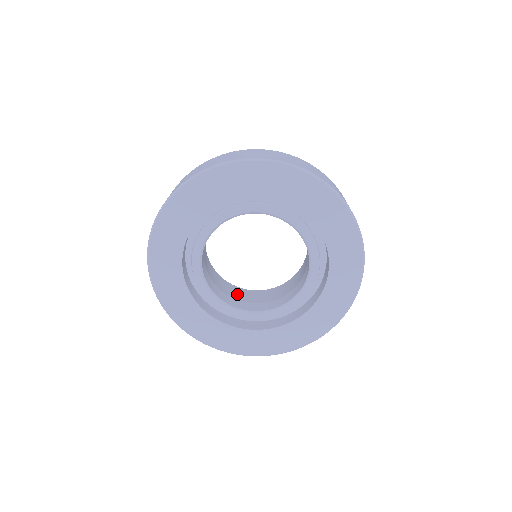
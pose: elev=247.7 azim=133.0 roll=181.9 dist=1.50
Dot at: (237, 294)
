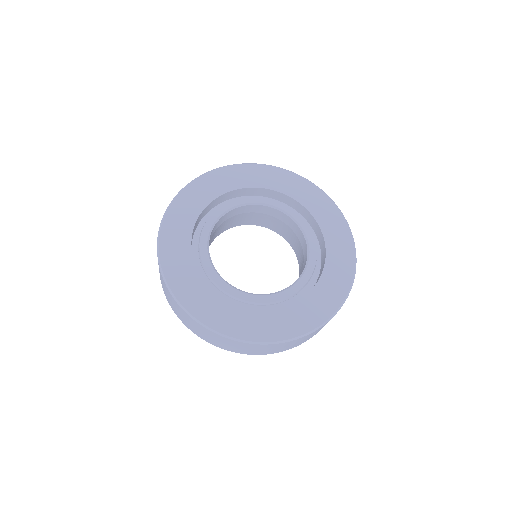
Dot at: occluded
